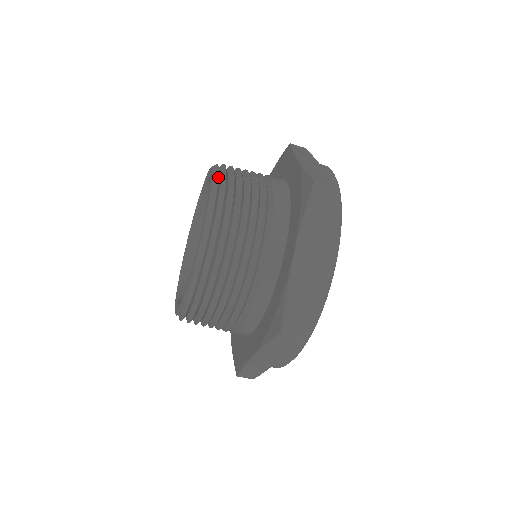
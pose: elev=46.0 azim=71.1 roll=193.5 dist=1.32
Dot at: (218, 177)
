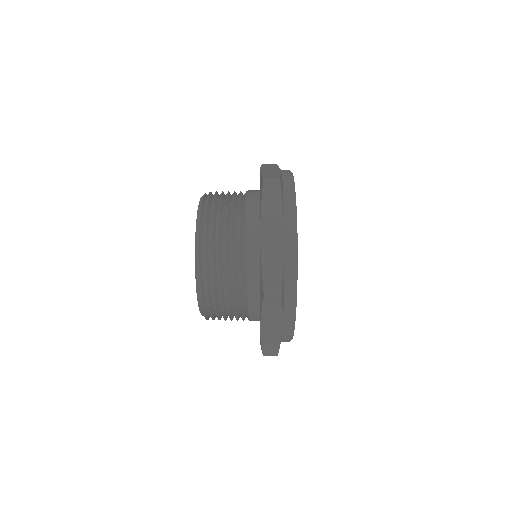
Dot at: (202, 199)
